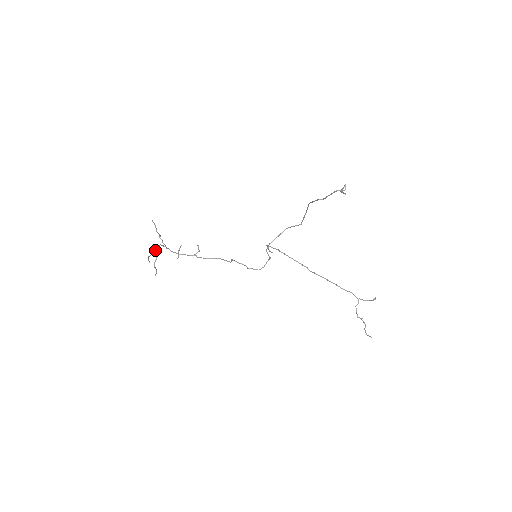
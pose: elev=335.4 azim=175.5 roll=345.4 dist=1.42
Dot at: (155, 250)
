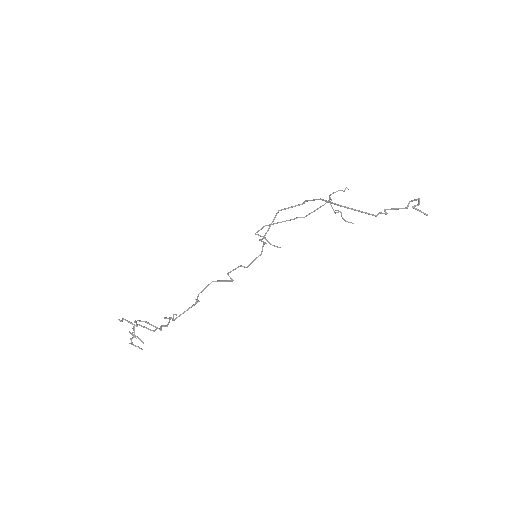
Dot at: (134, 332)
